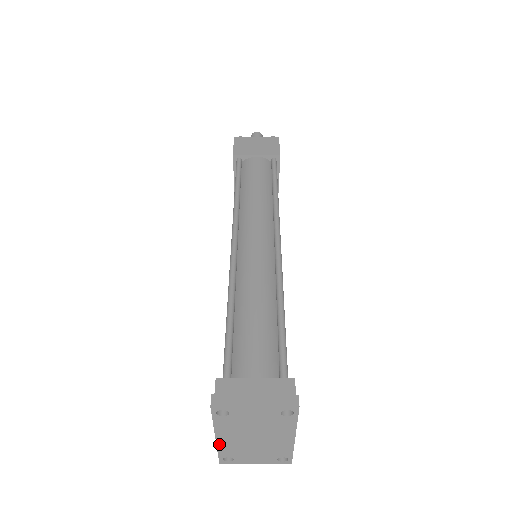
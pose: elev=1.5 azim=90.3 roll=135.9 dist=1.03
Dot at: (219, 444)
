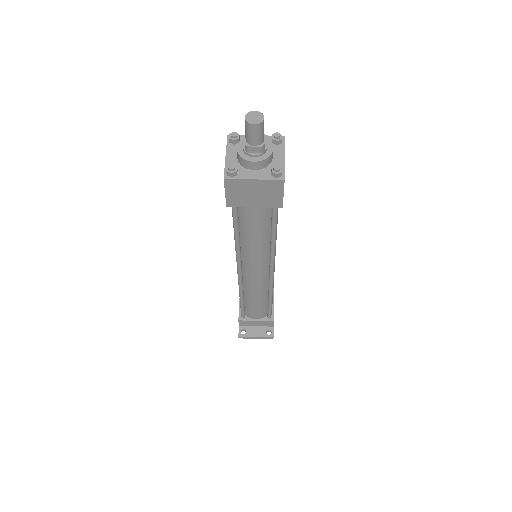
Dot at: occluded
